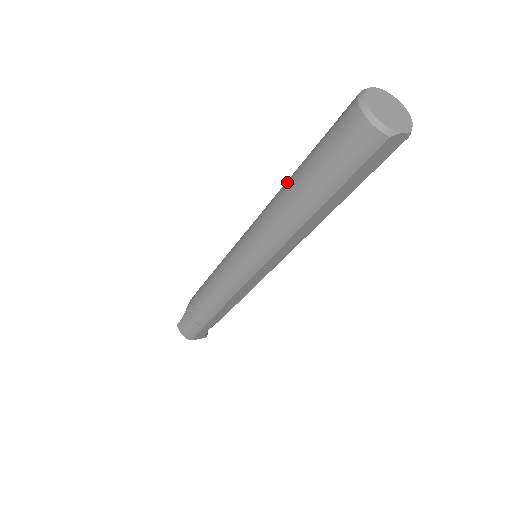
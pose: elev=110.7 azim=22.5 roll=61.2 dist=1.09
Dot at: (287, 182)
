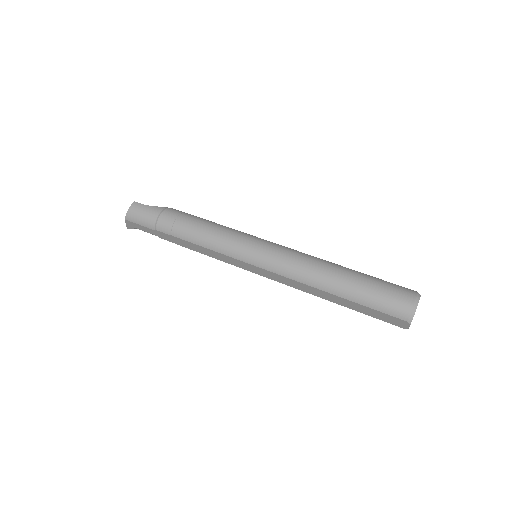
Dot at: (338, 265)
